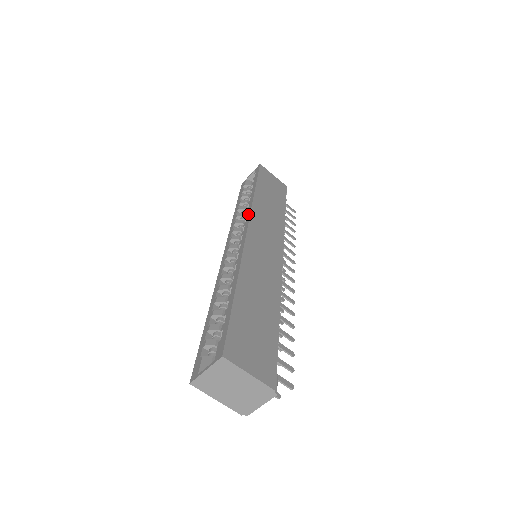
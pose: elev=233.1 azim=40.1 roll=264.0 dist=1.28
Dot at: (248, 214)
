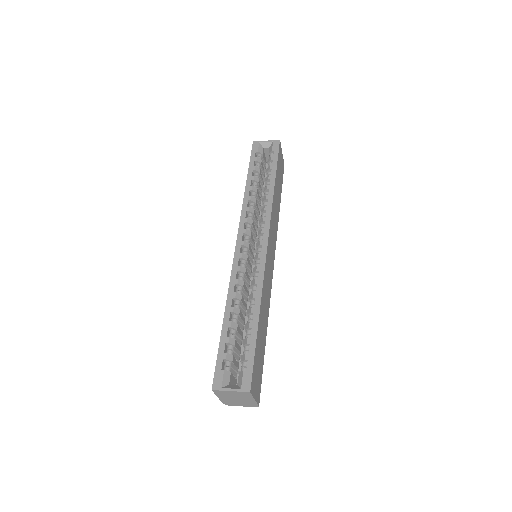
Dot at: (268, 219)
